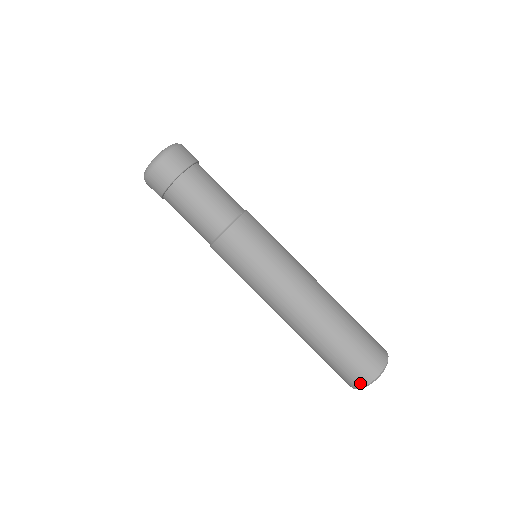
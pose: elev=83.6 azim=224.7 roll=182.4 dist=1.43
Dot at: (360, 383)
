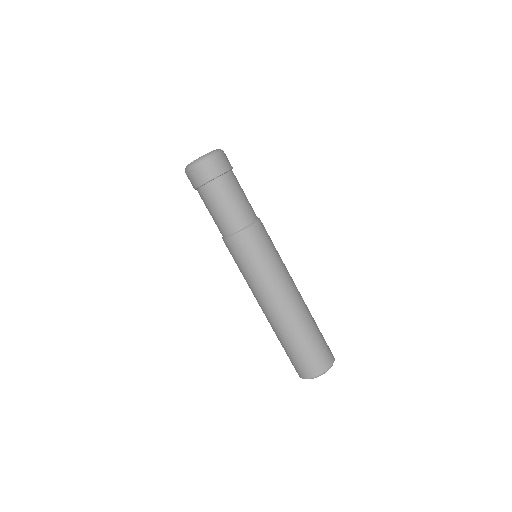
Dot at: (319, 371)
